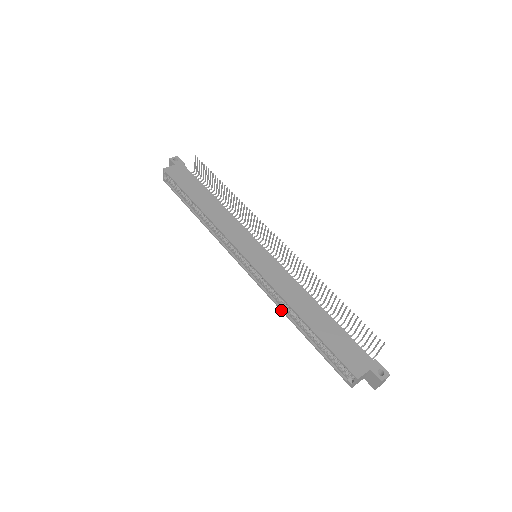
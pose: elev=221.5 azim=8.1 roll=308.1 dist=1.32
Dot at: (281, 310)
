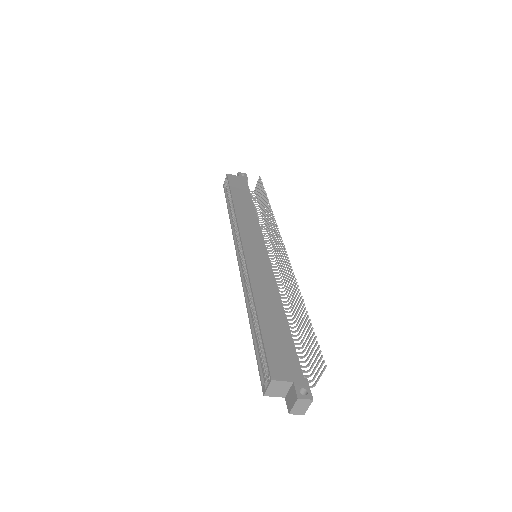
Dot at: (246, 302)
